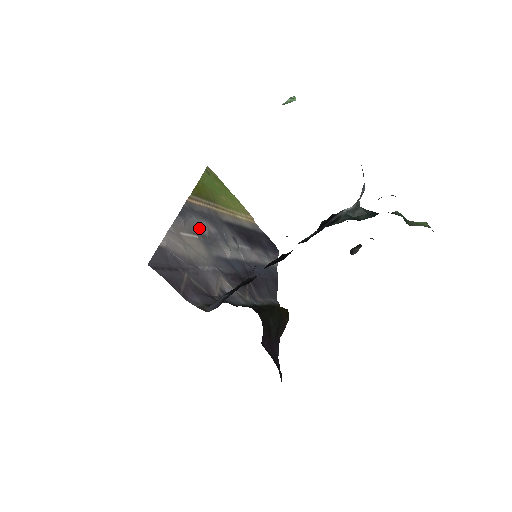
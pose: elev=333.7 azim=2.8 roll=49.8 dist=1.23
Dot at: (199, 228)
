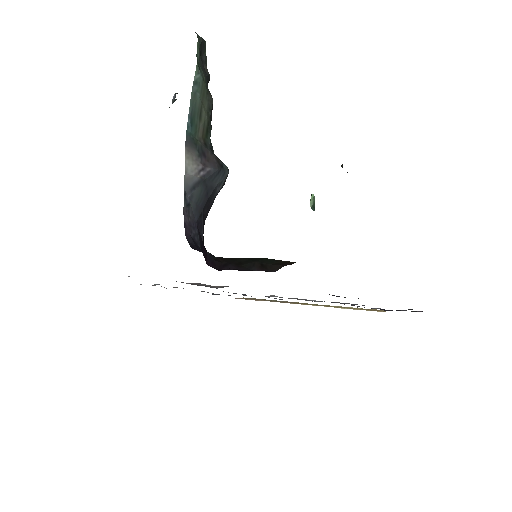
Dot at: occluded
